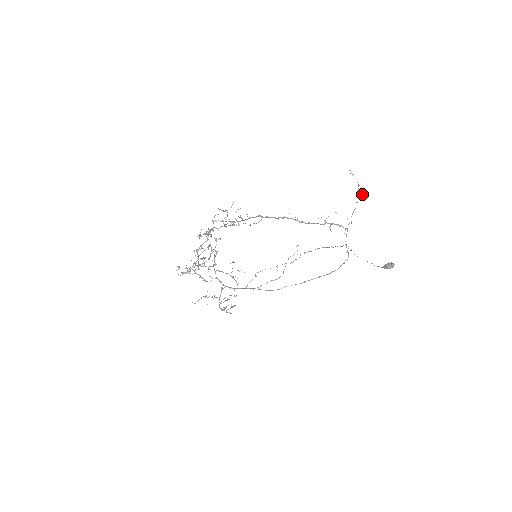
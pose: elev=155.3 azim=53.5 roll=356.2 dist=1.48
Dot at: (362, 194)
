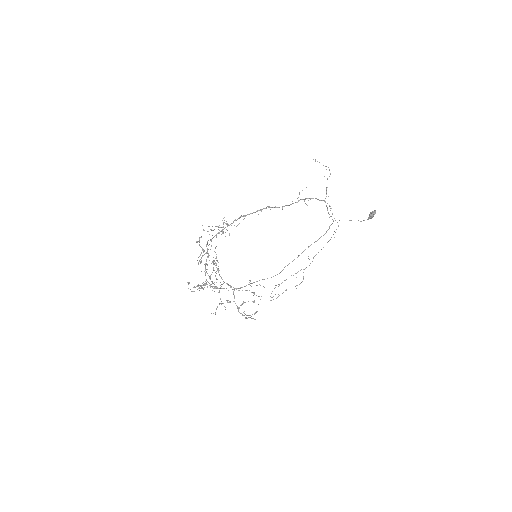
Dot at: occluded
